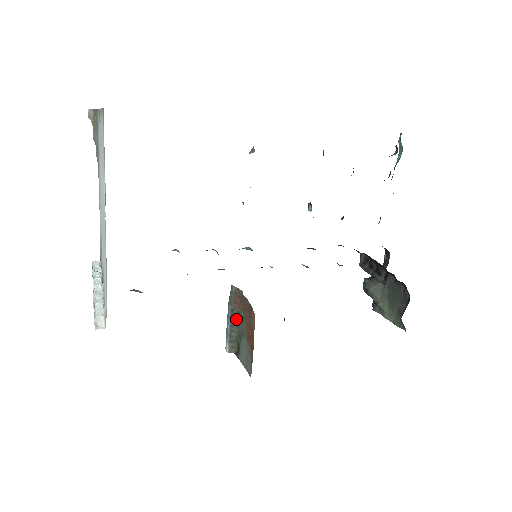
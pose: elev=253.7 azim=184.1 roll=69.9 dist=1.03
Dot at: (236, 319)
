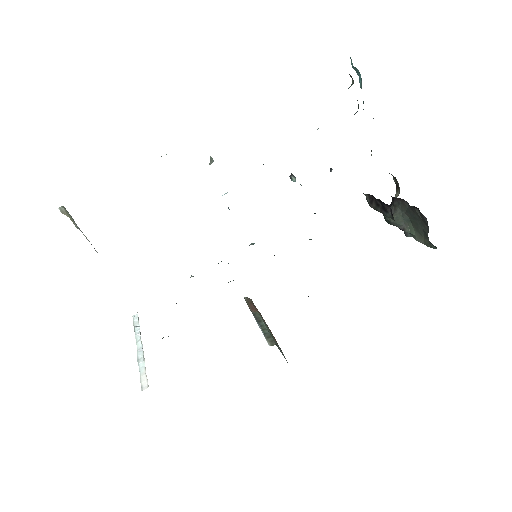
Dot at: (261, 320)
